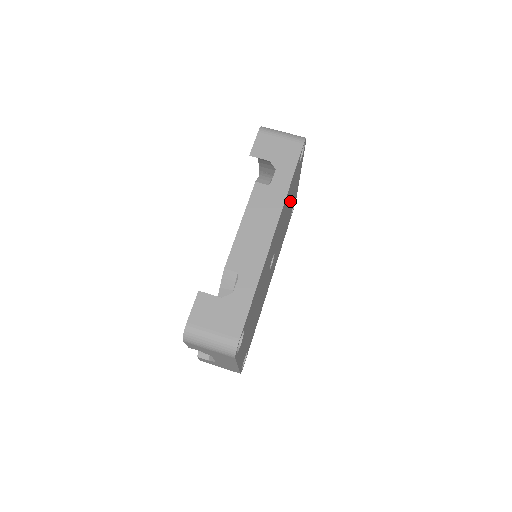
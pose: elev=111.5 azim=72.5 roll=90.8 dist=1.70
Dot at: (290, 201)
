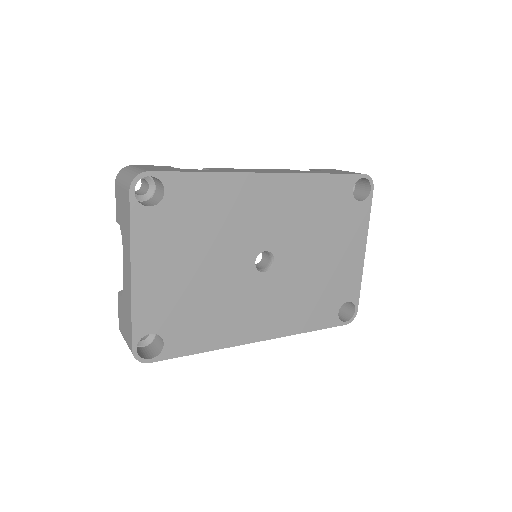
Dot at: (329, 241)
